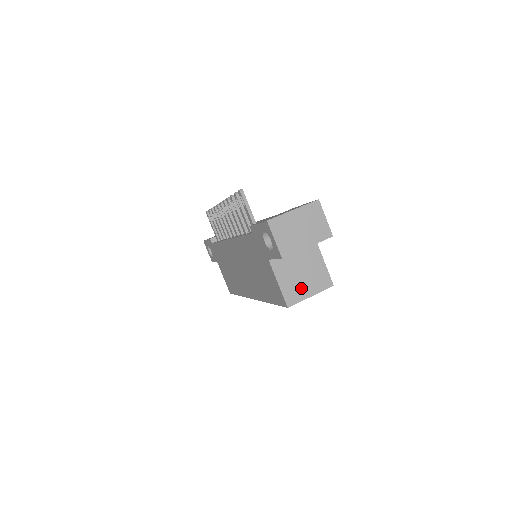
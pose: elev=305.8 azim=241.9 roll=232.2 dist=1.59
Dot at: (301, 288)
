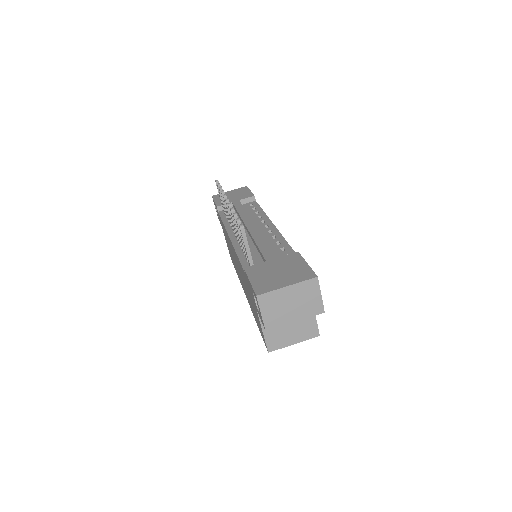
Dot at: (285, 336)
